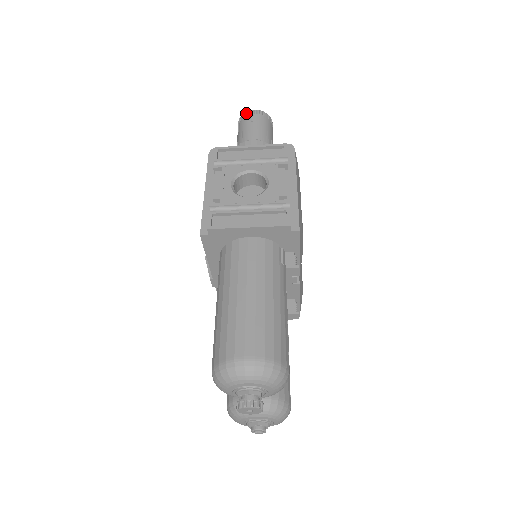
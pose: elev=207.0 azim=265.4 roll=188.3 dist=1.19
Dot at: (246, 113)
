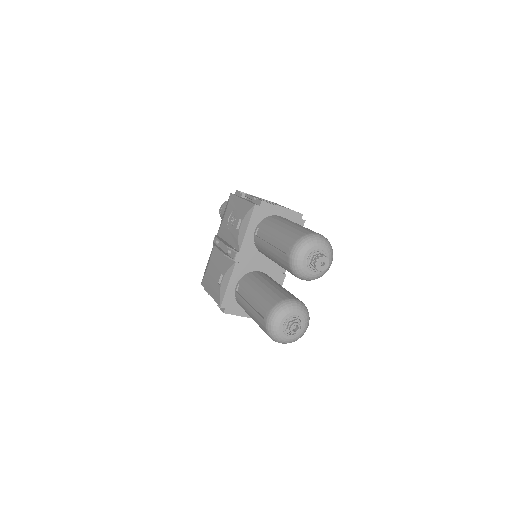
Dot at: occluded
